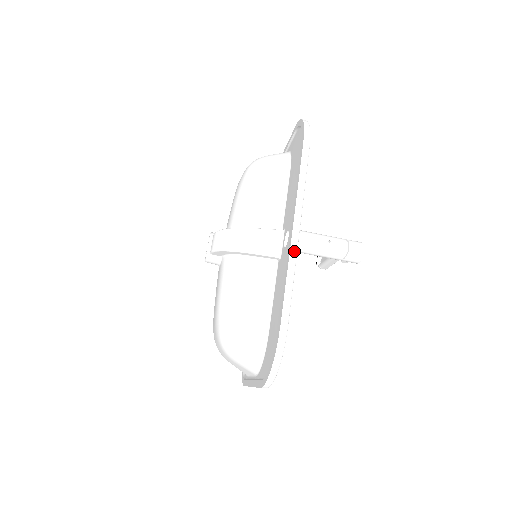
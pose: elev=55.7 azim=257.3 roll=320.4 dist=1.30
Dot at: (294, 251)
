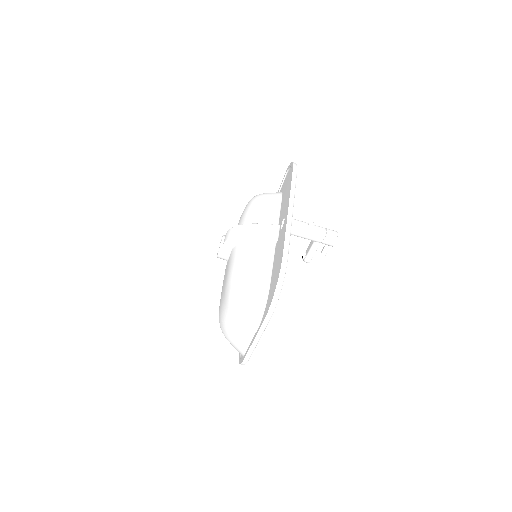
Dot at: (290, 219)
